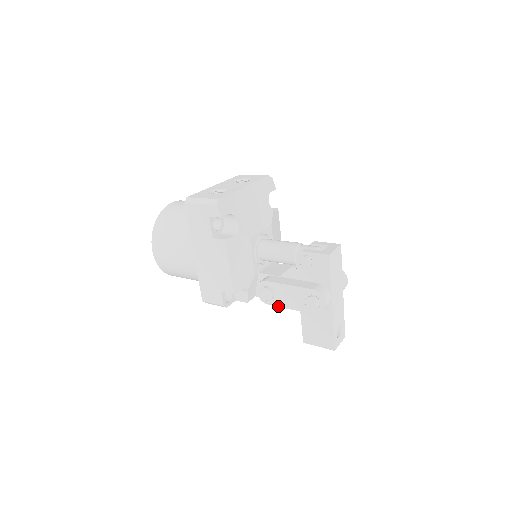
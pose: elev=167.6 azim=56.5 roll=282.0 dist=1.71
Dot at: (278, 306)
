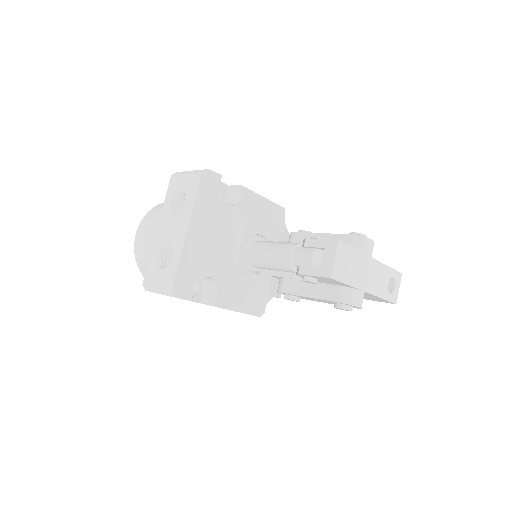
Dot at: occluded
